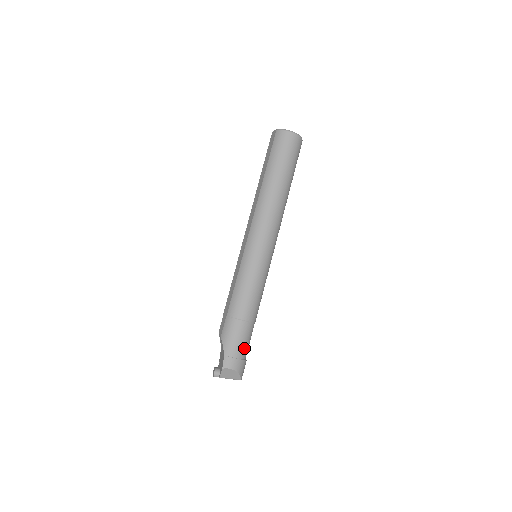
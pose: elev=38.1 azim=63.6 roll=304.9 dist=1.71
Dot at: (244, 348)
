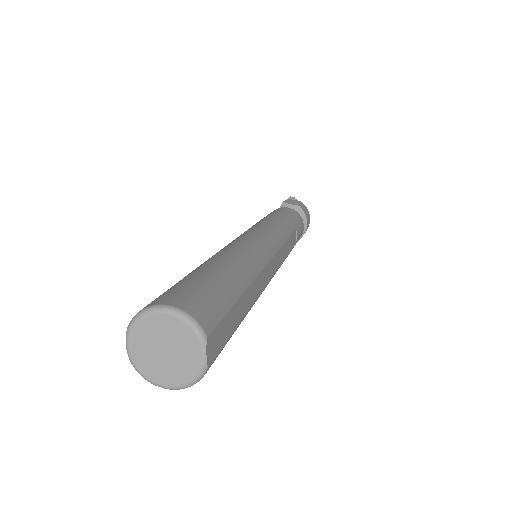
Dot at: occluded
